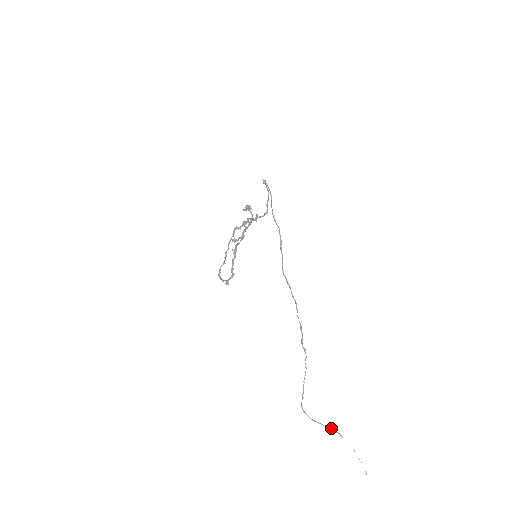
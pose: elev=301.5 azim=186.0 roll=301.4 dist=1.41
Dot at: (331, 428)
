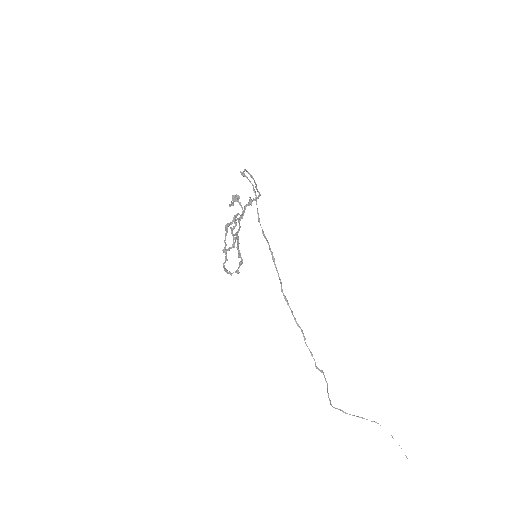
Dot at: (366, 419)
